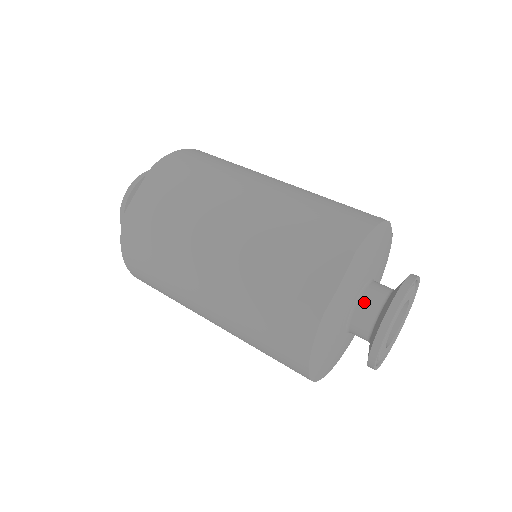
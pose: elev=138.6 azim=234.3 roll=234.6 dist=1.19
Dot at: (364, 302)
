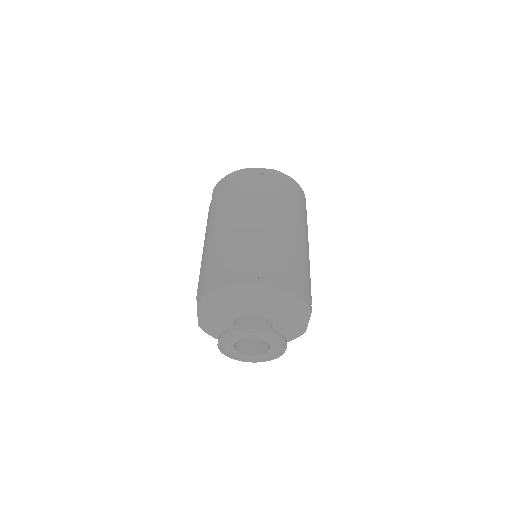
Dot at: occluded
